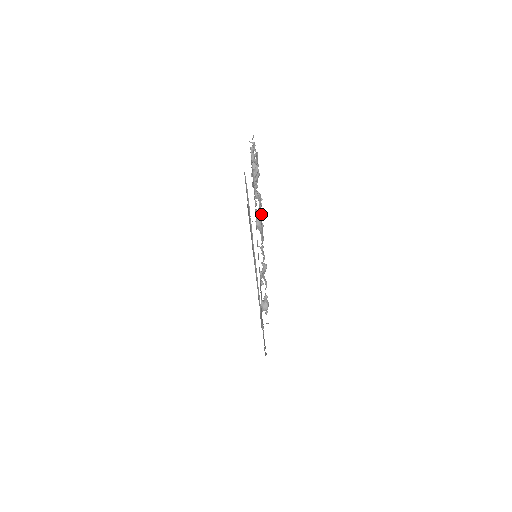
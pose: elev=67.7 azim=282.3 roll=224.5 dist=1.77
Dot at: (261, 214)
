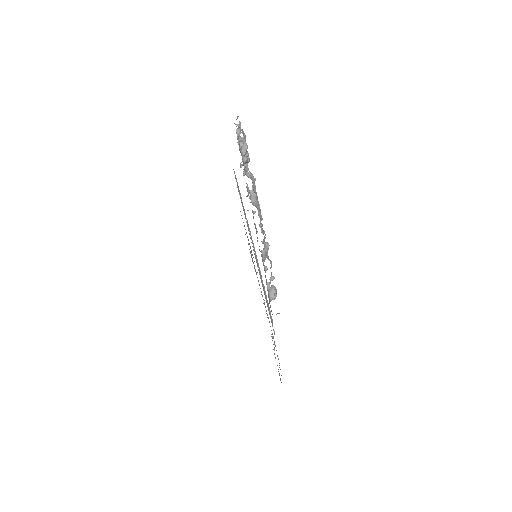
Dot at: occluded
